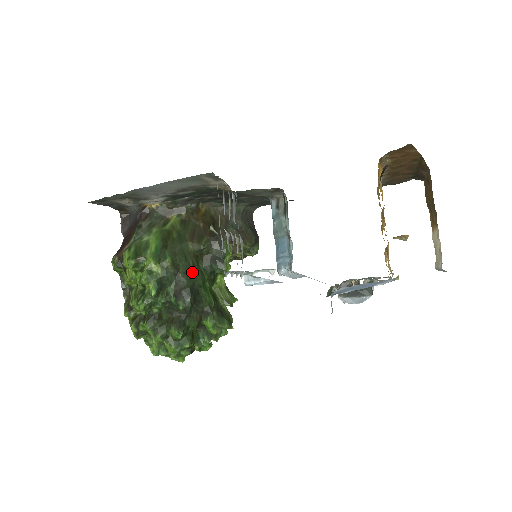
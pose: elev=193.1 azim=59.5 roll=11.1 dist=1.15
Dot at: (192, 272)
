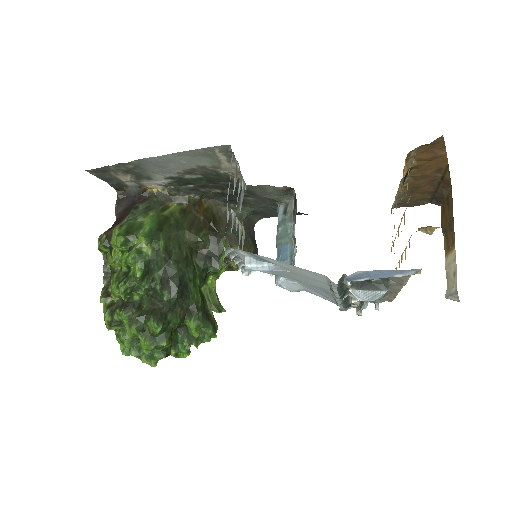
Dot at: (184, 262)
